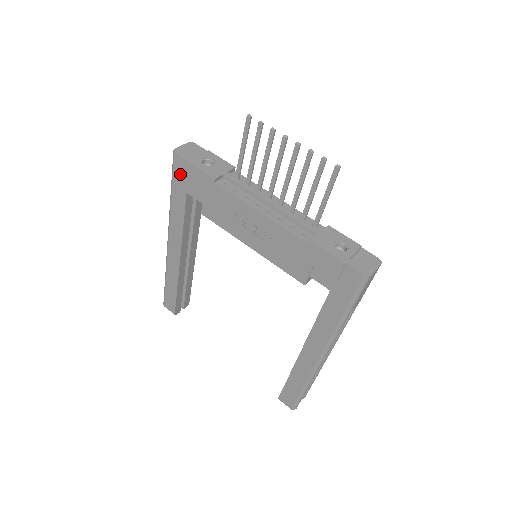
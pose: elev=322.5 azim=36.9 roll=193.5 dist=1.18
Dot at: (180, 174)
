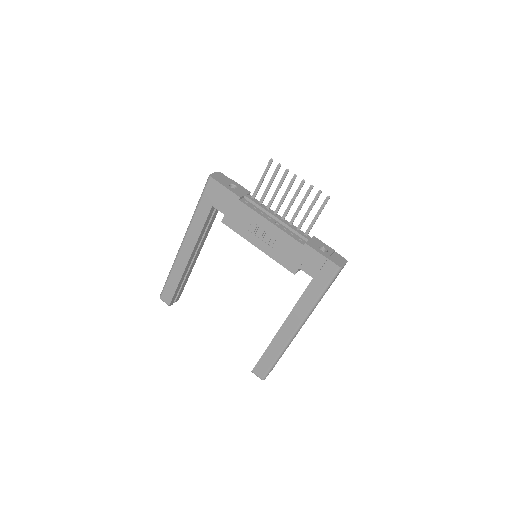
Dot at: (211, 192)
